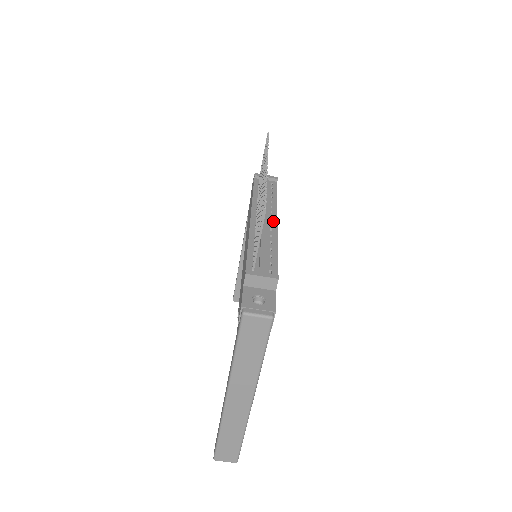
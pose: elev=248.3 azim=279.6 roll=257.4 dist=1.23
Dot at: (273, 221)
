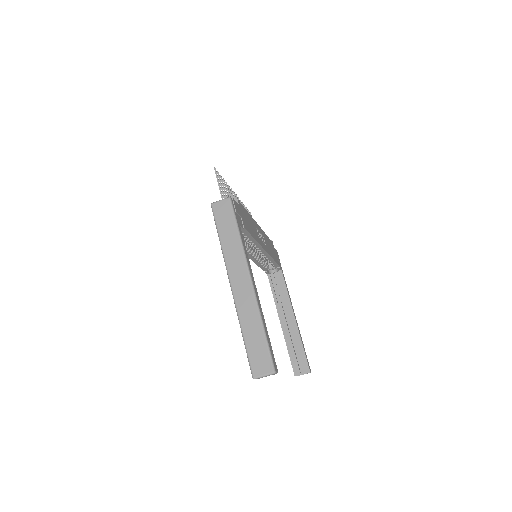
Dot at: occluded
